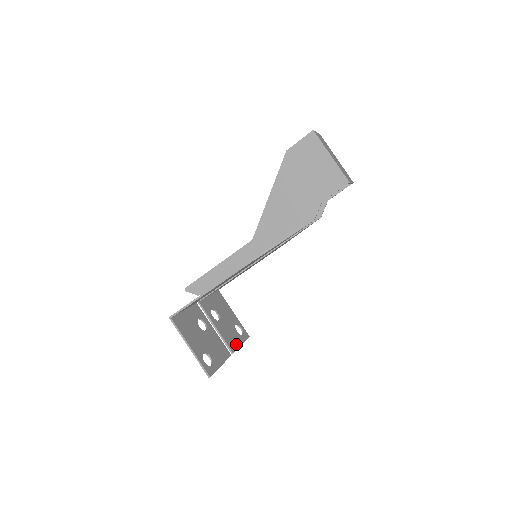
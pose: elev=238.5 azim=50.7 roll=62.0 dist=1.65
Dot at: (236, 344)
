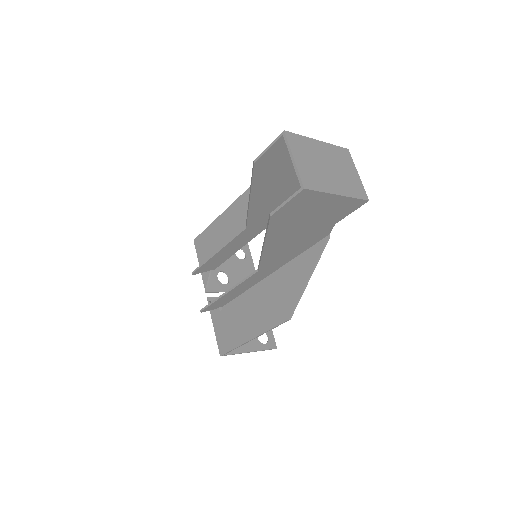
Dot at: occluded
